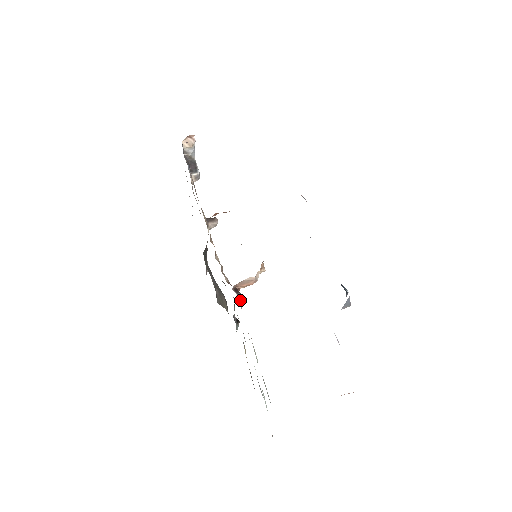
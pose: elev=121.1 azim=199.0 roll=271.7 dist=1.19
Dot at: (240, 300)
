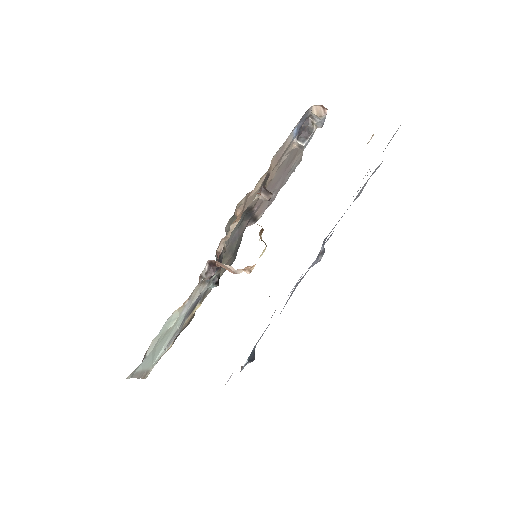
Dot at: (208, 274)
